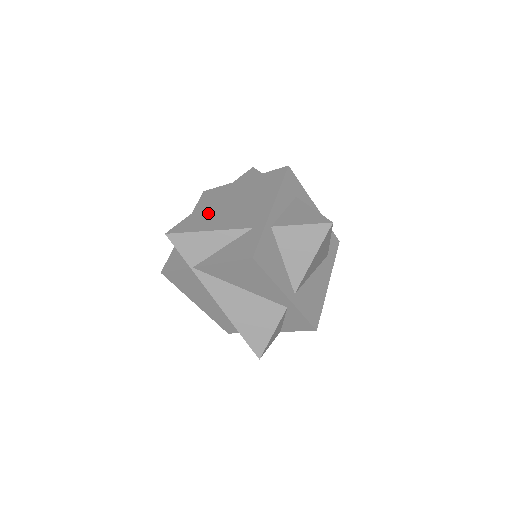
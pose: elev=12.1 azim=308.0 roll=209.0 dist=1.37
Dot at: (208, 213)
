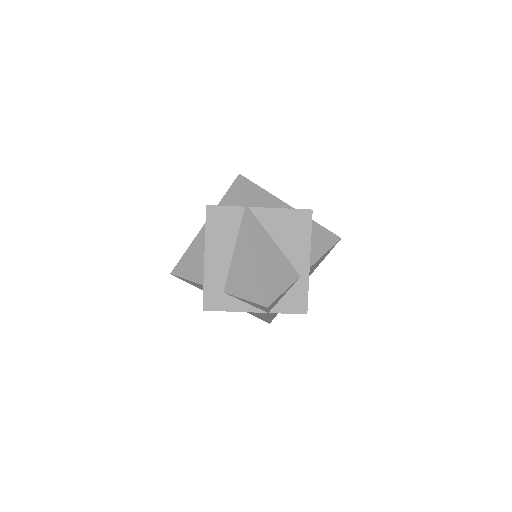
Dot at: occluded
